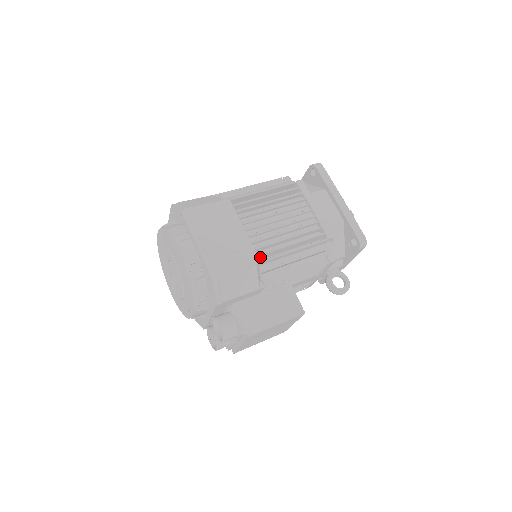
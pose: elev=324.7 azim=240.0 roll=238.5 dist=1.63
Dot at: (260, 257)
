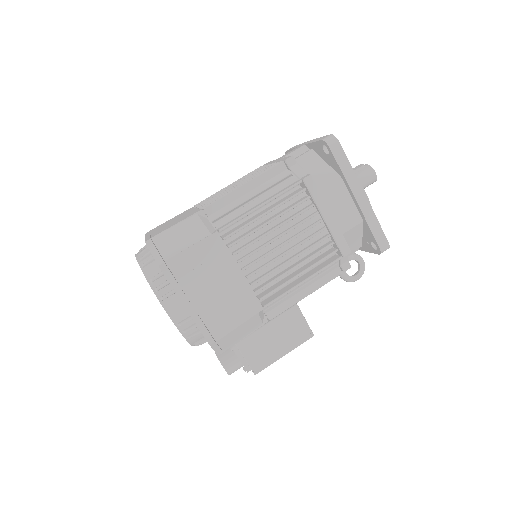
Dot at: (261, 297)
